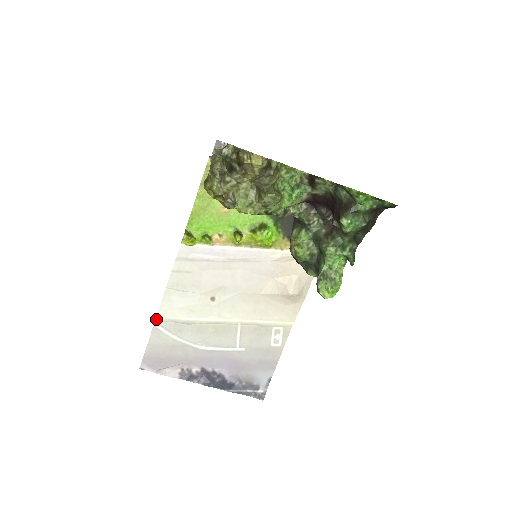
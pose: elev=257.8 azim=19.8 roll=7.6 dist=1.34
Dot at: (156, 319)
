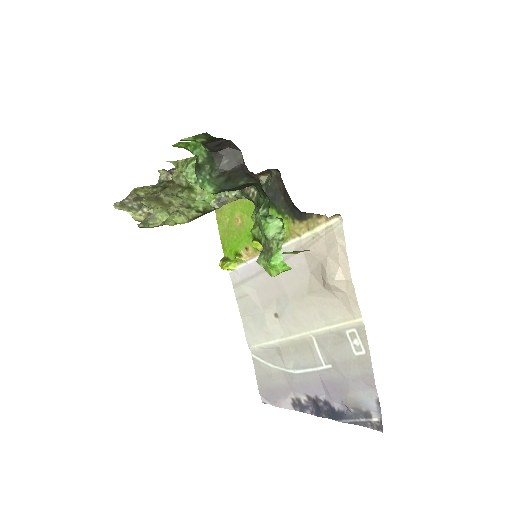
Dot at: (250, 349)
